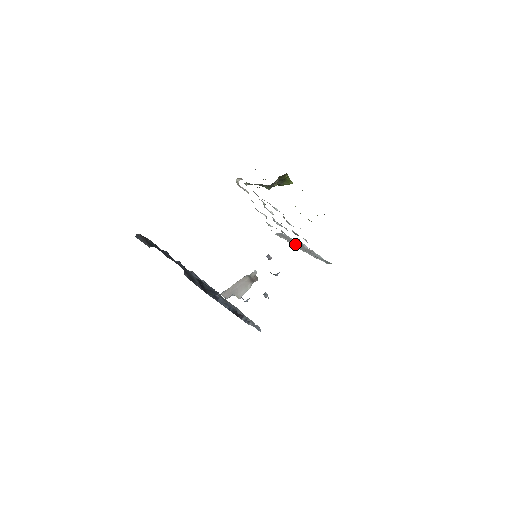
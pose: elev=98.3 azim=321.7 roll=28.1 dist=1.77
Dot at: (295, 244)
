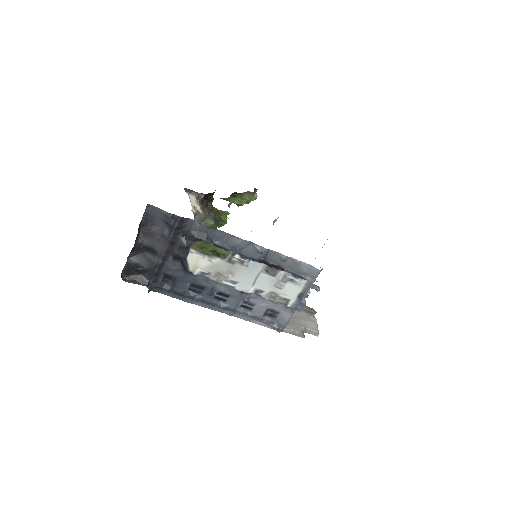
Dot at: occluded
